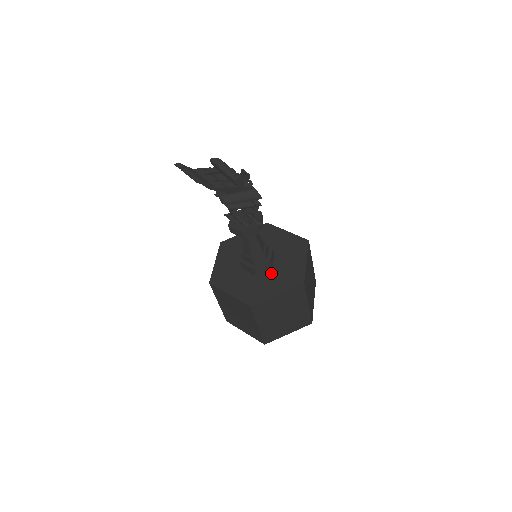
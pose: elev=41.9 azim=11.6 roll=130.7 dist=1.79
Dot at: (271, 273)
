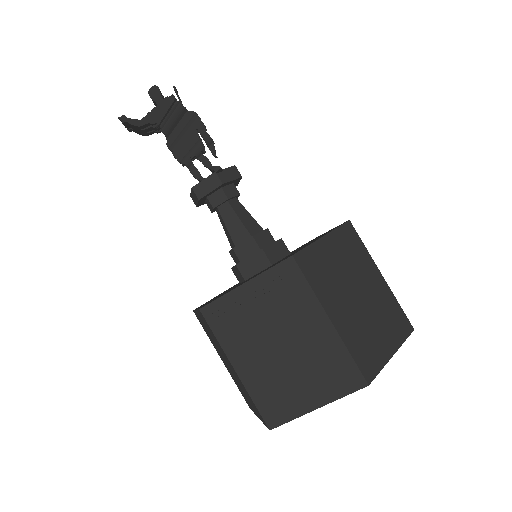
Dot at: occluded
